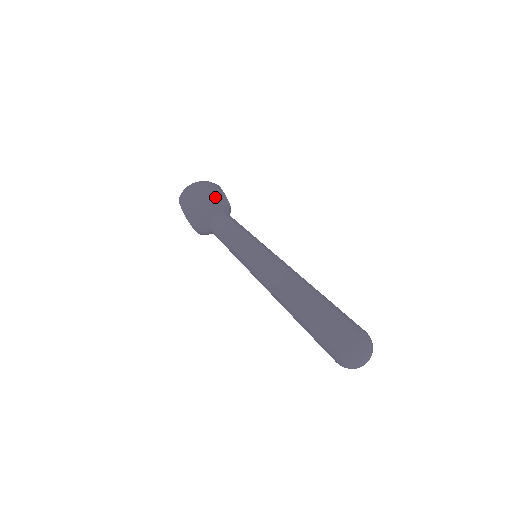
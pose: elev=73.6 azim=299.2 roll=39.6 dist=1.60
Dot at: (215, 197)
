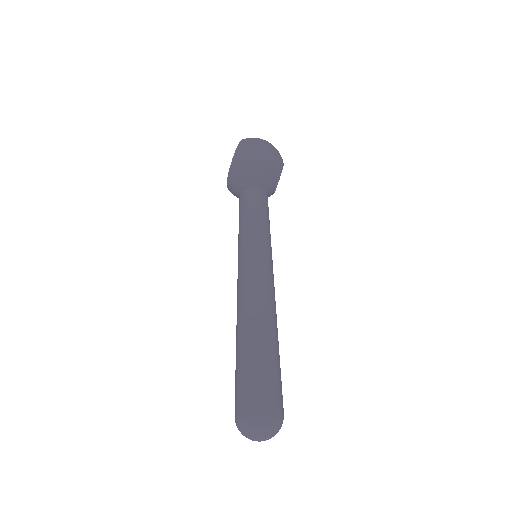
Dot at: (273, 172)
